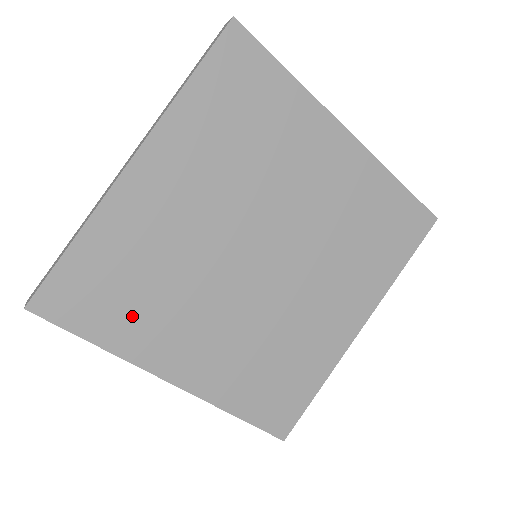
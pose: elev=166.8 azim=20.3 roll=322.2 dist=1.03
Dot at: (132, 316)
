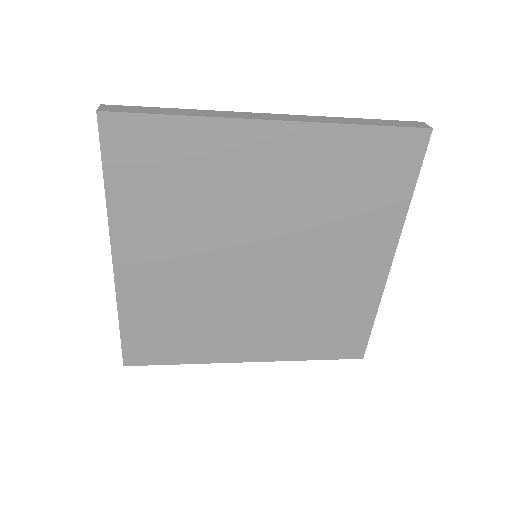
Dot at: (148, 198)
